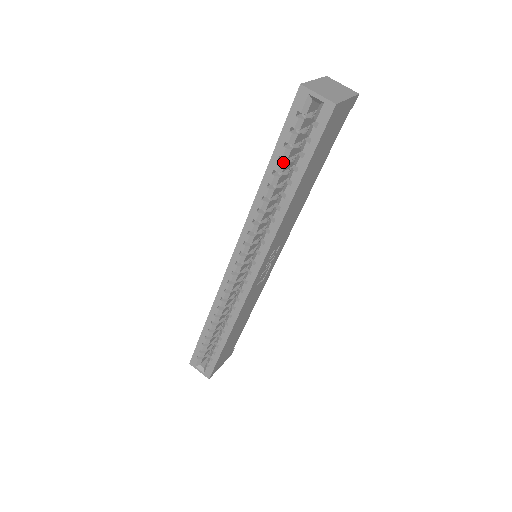
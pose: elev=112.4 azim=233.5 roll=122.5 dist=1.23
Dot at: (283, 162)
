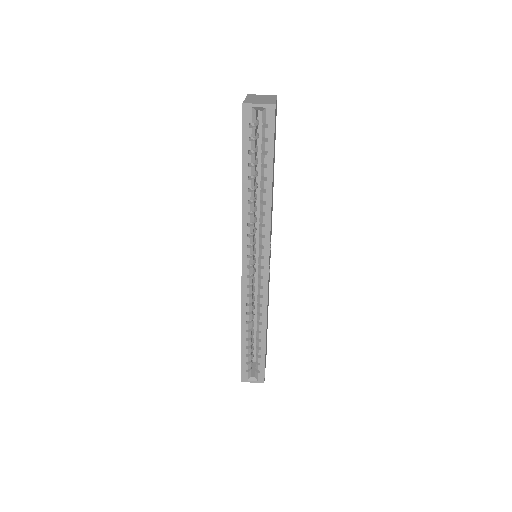
Dot at: (252, 166)
